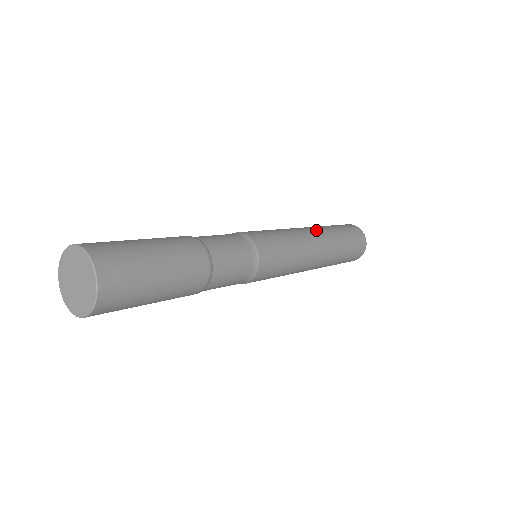
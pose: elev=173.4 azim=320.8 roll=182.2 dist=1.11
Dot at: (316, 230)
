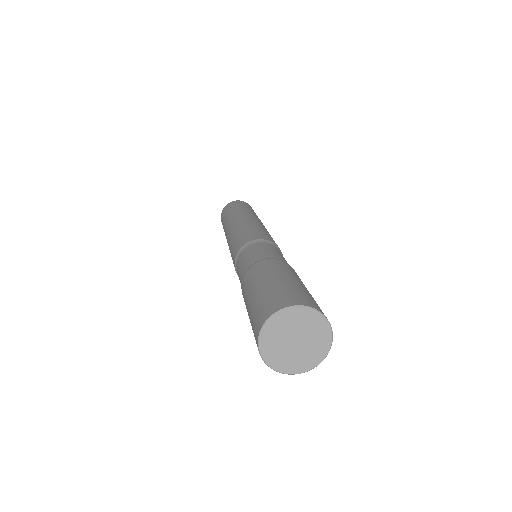
Dot at: (244, 215)
